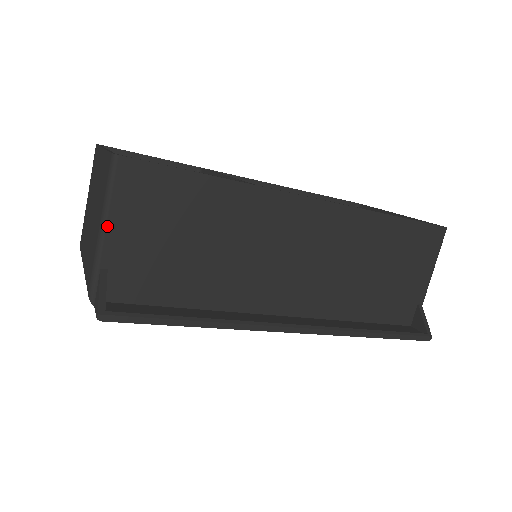
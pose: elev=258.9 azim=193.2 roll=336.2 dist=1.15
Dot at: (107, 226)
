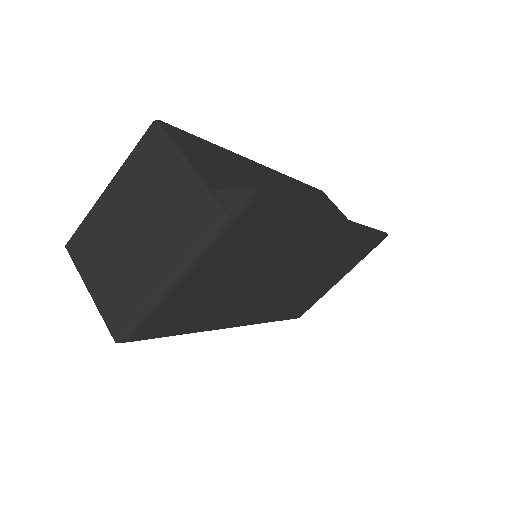
Dot at: (190, 161)
